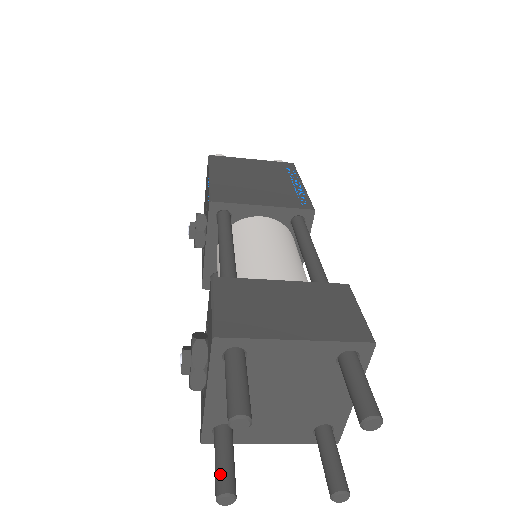
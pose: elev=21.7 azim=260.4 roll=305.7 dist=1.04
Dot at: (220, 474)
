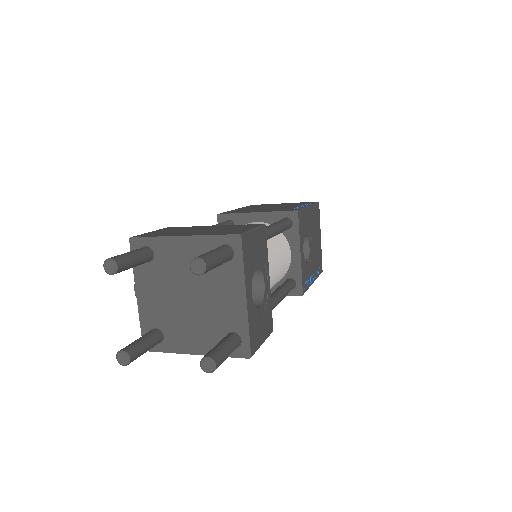
Dot at: (128, 345)
